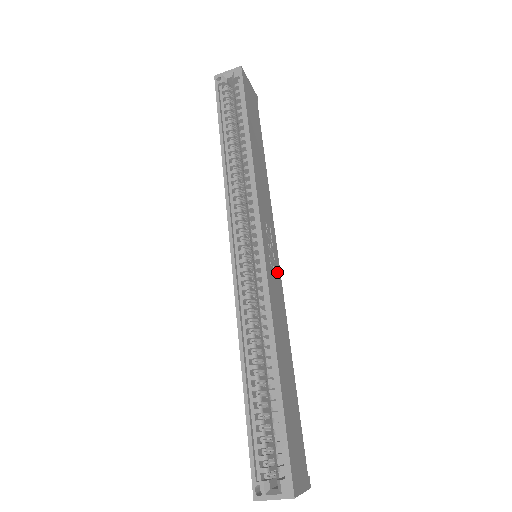
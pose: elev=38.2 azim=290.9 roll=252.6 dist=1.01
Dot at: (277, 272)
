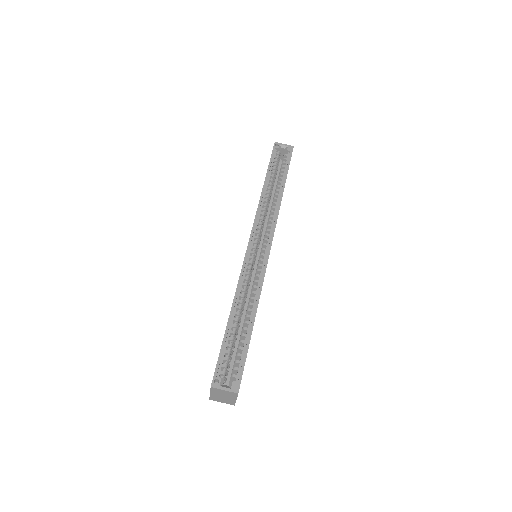
Dot at: occluded
